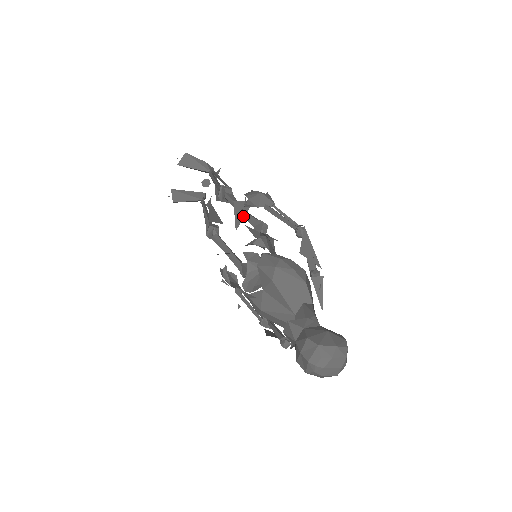
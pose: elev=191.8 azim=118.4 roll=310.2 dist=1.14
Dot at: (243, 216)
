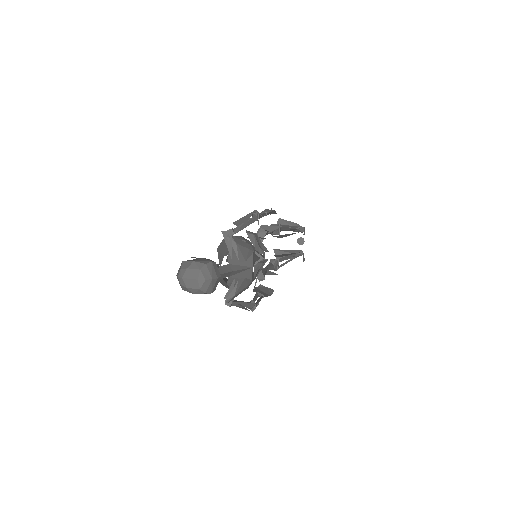
Dot at: occluded
